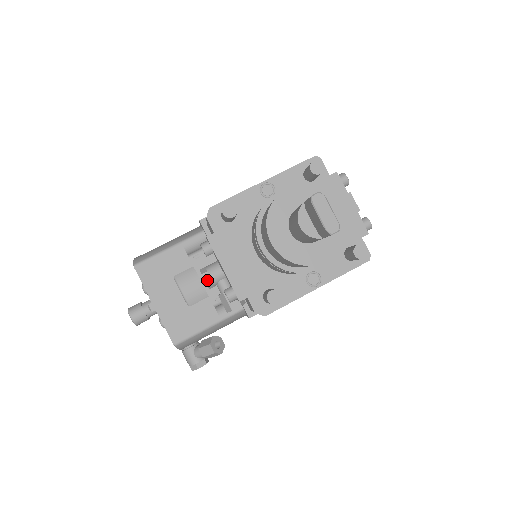
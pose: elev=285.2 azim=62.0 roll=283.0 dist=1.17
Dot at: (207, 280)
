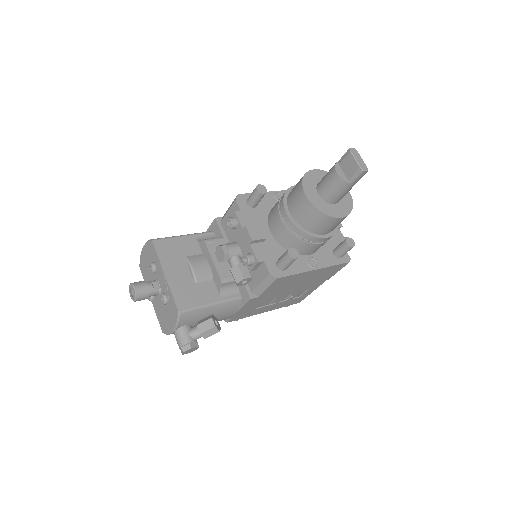
Dot at: (225, 251)
